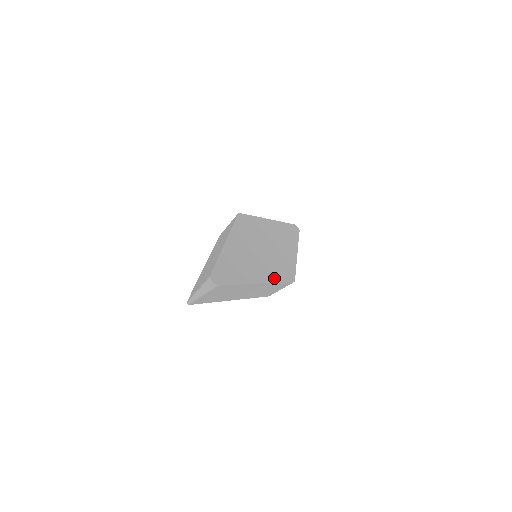
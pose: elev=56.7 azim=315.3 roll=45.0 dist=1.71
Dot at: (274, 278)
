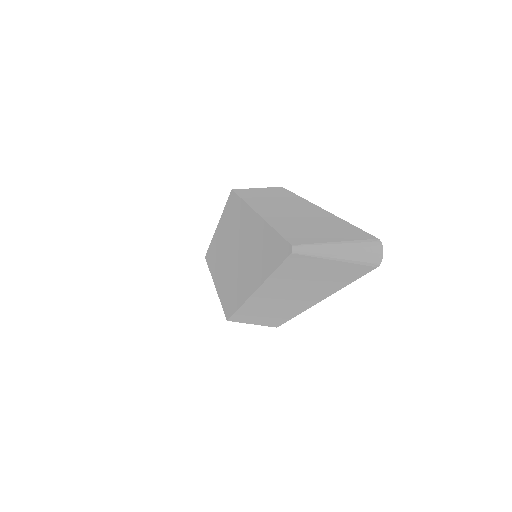
Dot at: occluded
